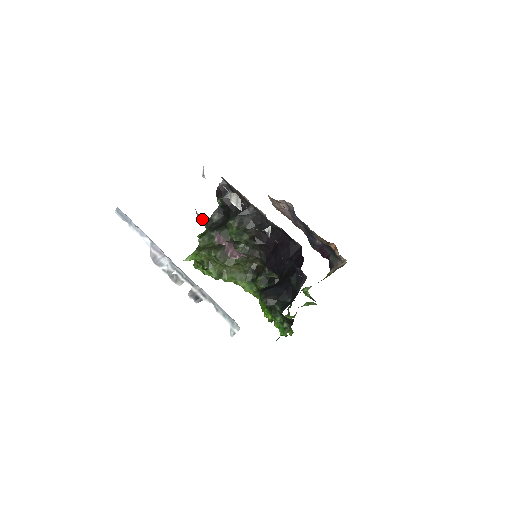
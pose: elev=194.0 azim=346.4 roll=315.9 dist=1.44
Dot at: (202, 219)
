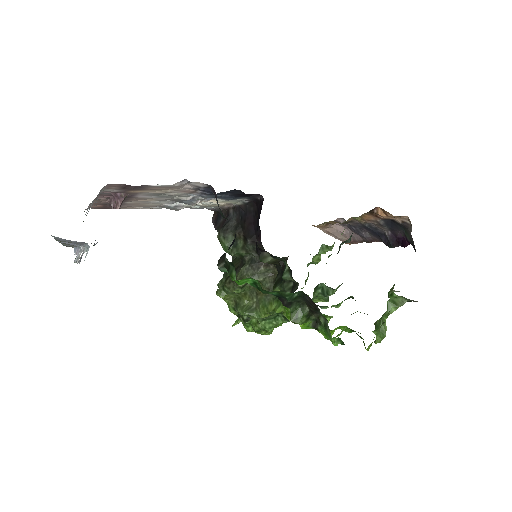
Dot at: occluded
